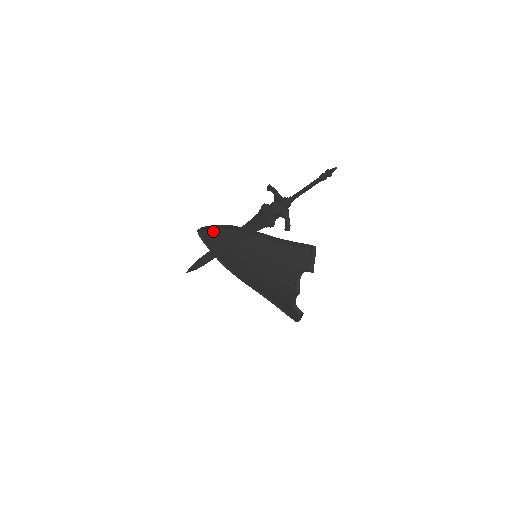
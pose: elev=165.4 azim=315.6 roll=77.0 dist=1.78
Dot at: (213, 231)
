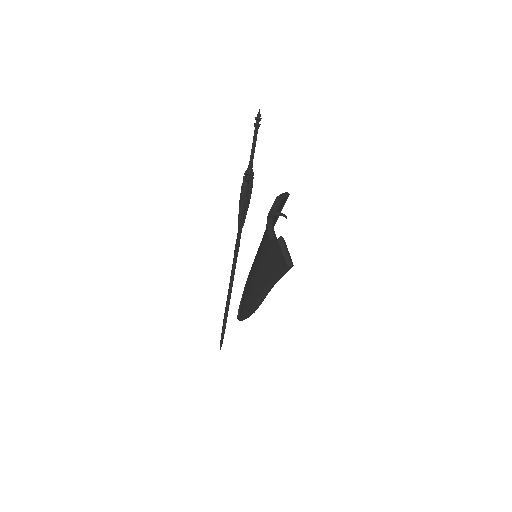
Dot at: occluded
